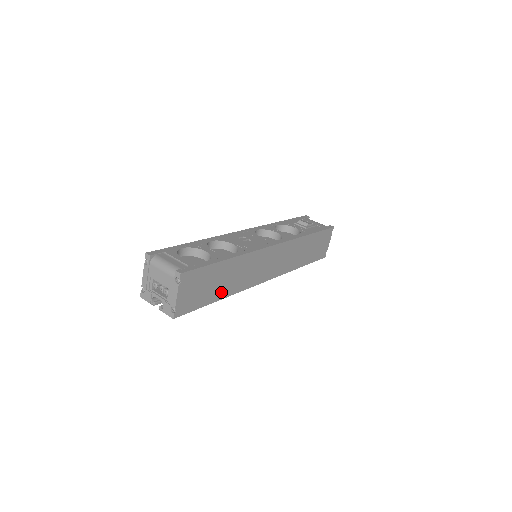
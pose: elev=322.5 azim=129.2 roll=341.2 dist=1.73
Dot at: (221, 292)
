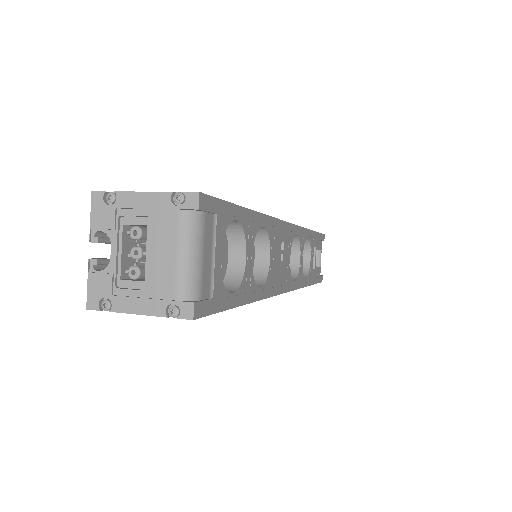
Dot at: occluded
